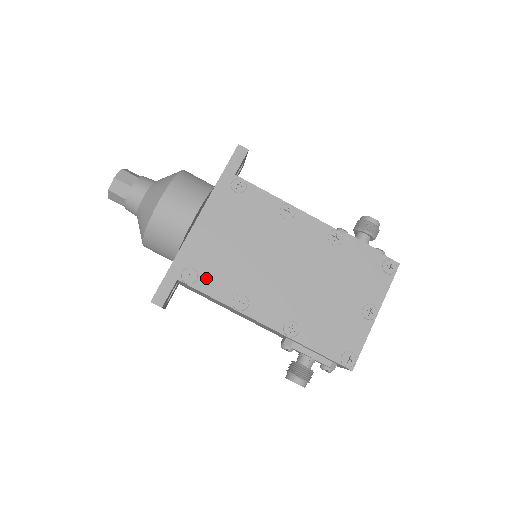
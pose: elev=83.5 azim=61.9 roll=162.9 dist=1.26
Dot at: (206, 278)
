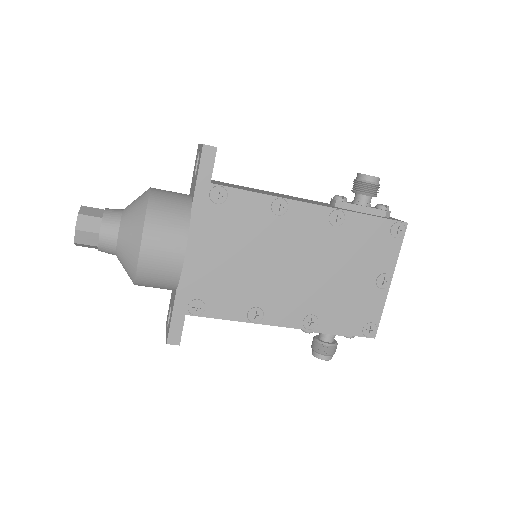
Dot at: (214, 304)
